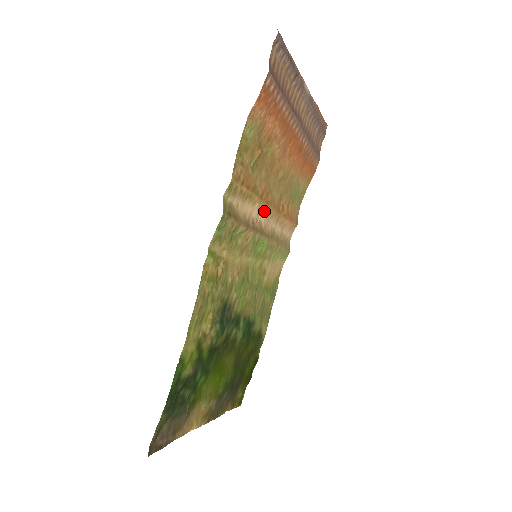
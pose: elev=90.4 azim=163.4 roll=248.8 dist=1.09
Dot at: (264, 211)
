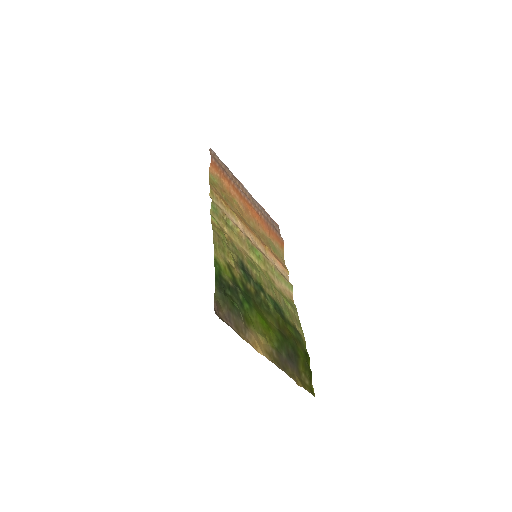
Dot at: (248, 233)
